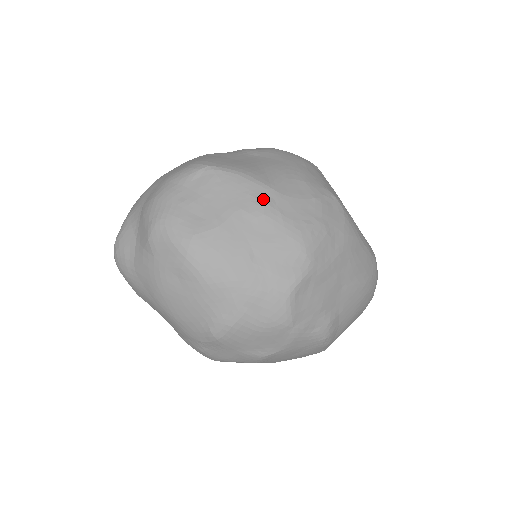
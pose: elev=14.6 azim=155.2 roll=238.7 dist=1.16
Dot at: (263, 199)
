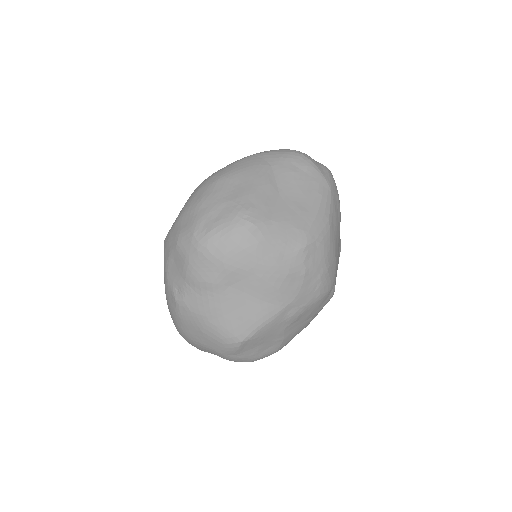
Dot at: (289, 315)
